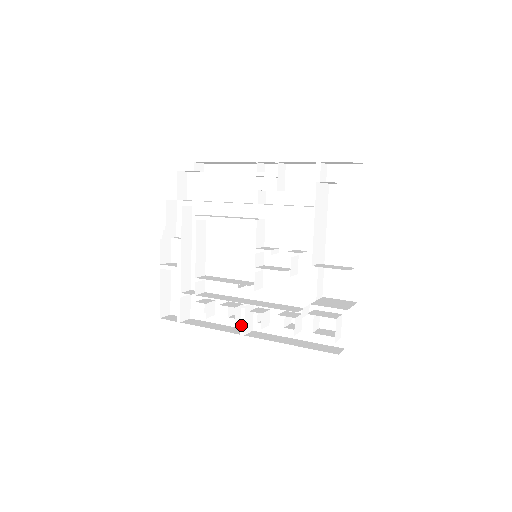
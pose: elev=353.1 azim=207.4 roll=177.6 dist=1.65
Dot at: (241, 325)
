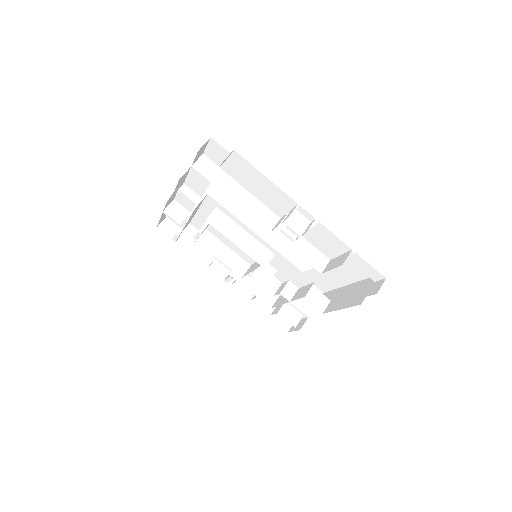
Dot at: (226, 280)
